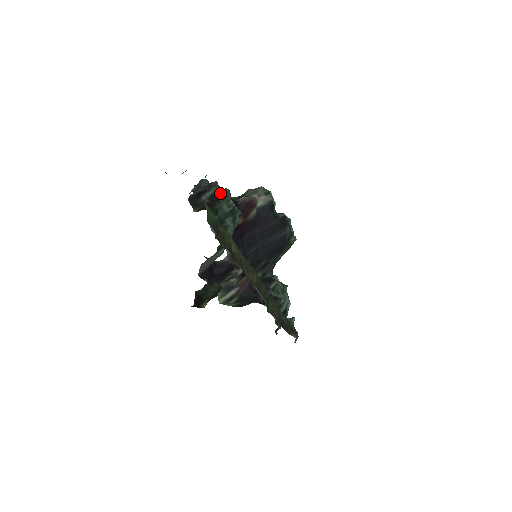
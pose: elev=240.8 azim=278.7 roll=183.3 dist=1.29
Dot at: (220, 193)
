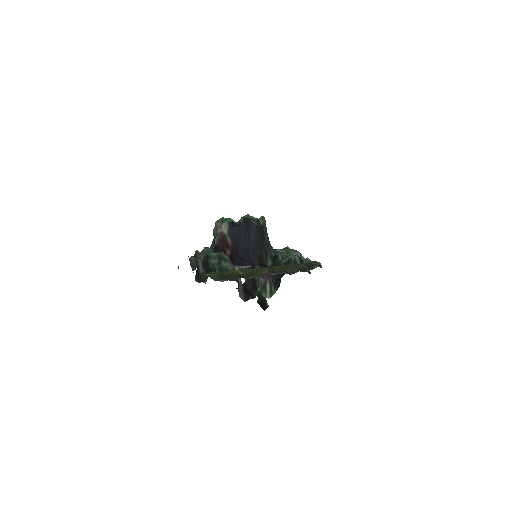
Dot at: (204, 258)
